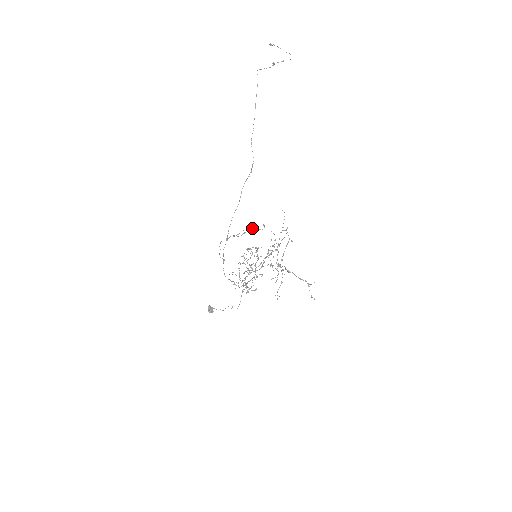
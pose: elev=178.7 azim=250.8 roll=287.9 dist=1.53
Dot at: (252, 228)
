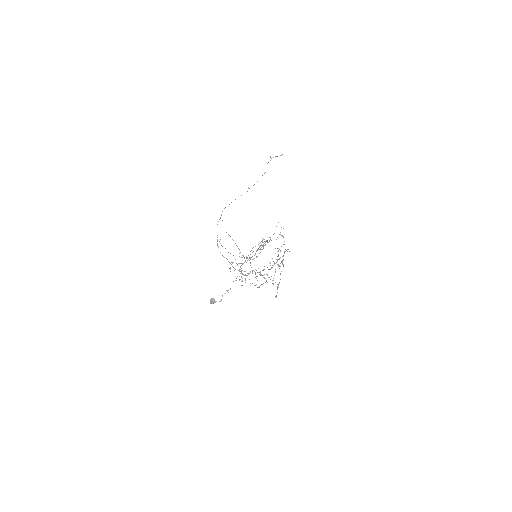
Dot at: occluded
